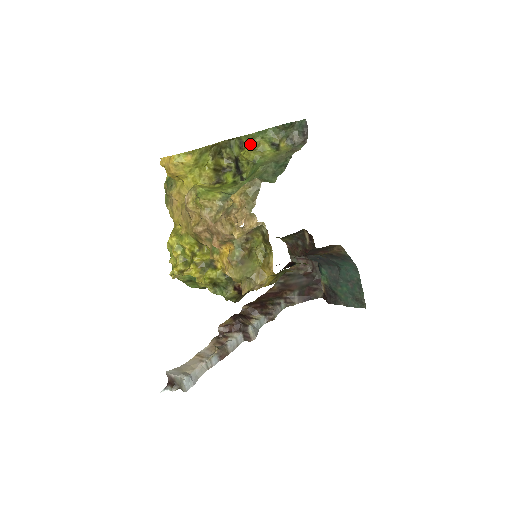
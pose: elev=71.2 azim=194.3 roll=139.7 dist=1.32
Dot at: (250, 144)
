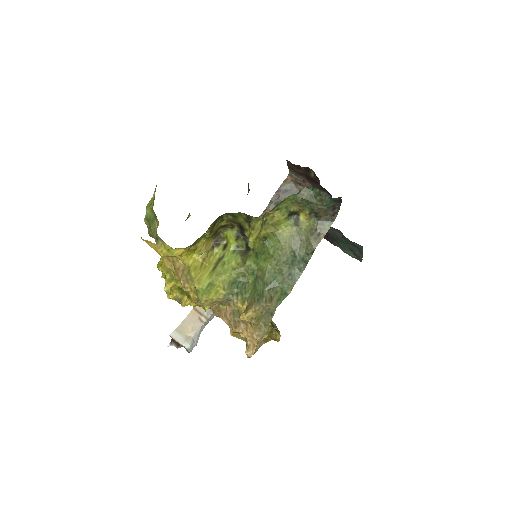
Dot at: (261, 223)
